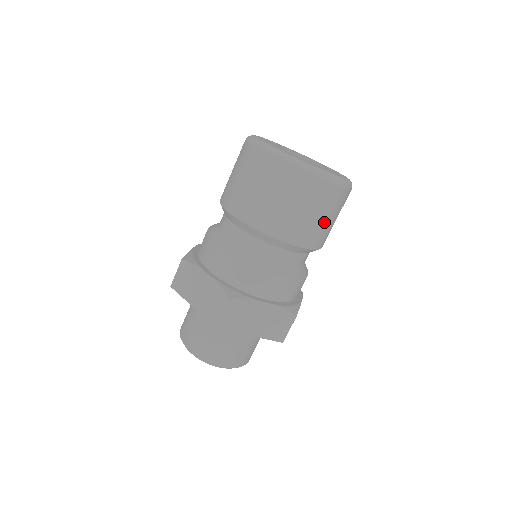
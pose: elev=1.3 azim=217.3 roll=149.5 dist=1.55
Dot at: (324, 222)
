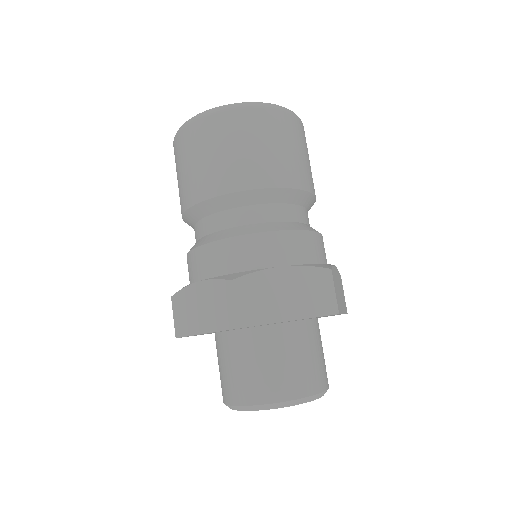
Dot at: occluded
